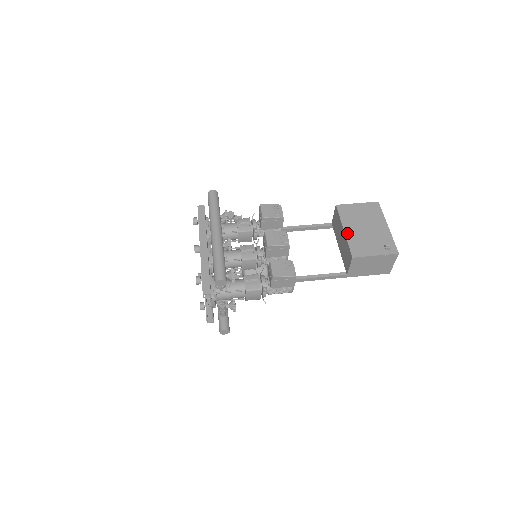
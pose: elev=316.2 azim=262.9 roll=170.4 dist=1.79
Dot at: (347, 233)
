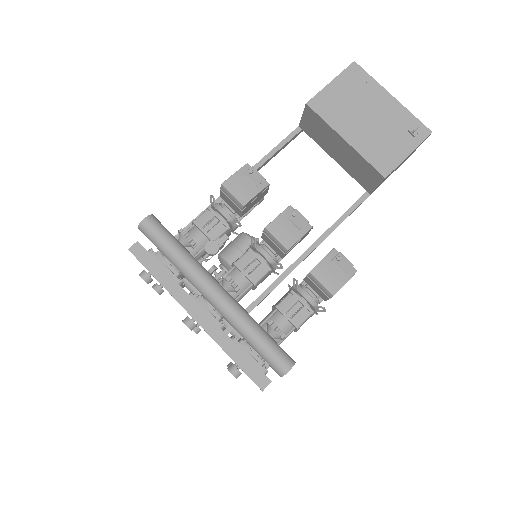
Dot at: (353, 143)
